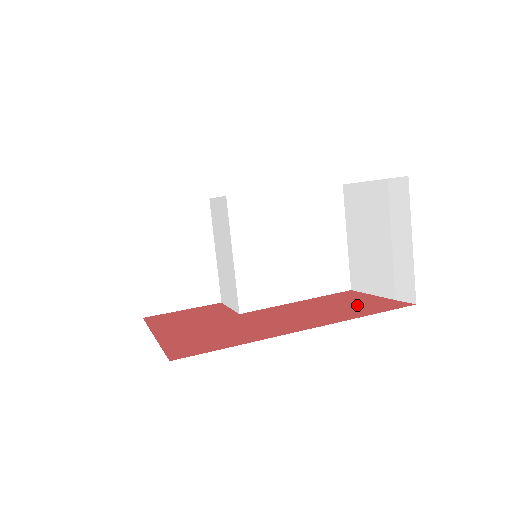
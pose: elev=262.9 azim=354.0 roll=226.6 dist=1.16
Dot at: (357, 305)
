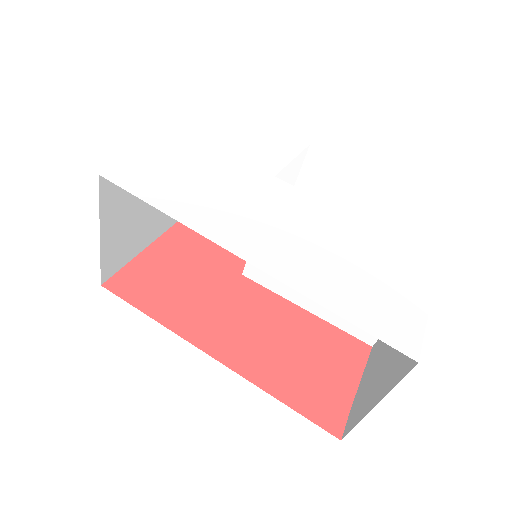
Dot at: (313, 376)
